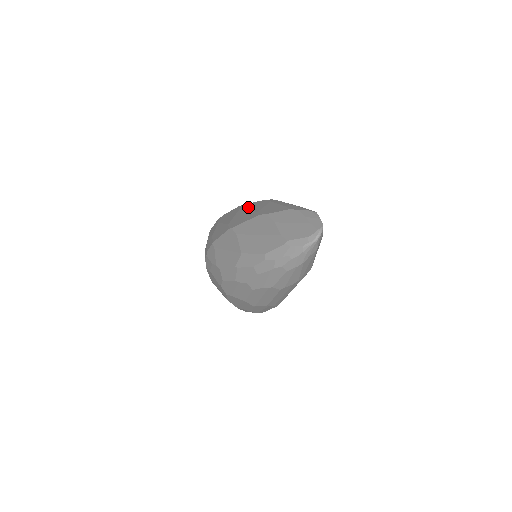
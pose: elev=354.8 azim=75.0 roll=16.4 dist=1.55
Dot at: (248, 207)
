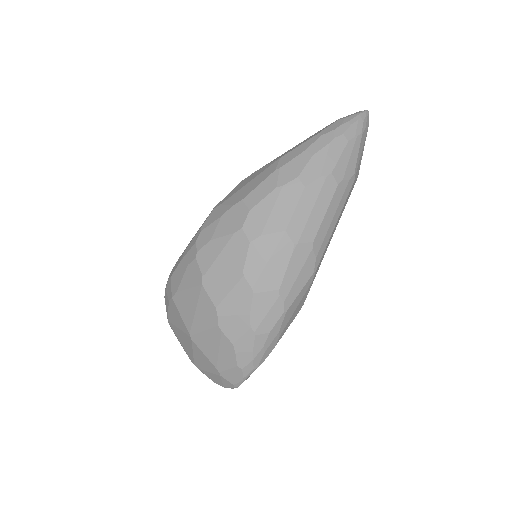
Dot at: occluded
